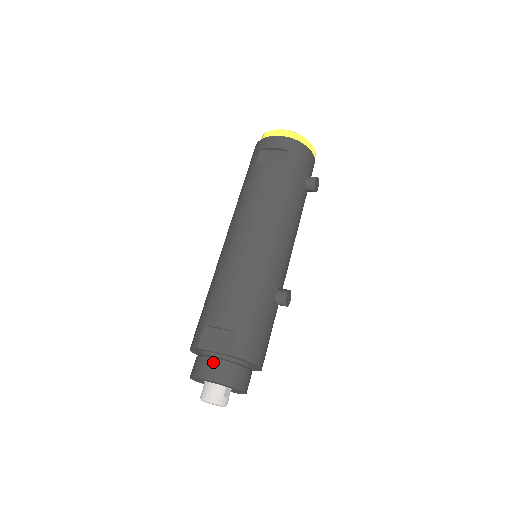
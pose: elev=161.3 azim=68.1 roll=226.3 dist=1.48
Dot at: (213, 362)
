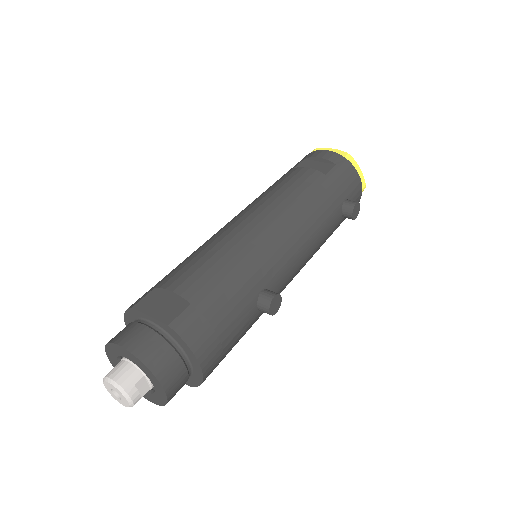
Dot at: (142, 329)
